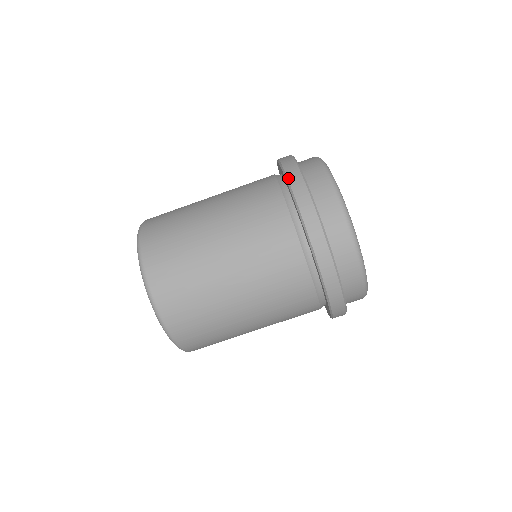
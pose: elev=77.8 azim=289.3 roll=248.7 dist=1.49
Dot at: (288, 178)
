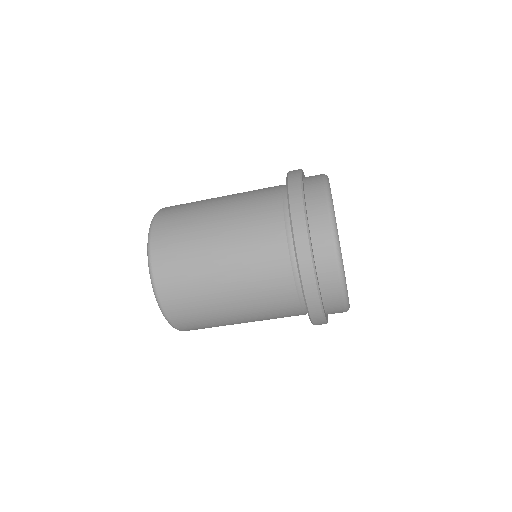
Dot at: (294, 236)
